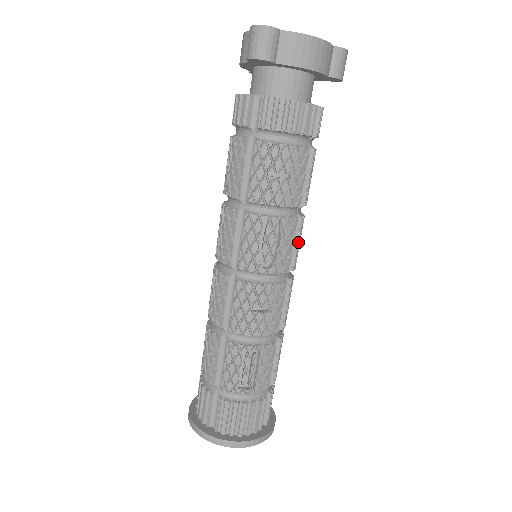
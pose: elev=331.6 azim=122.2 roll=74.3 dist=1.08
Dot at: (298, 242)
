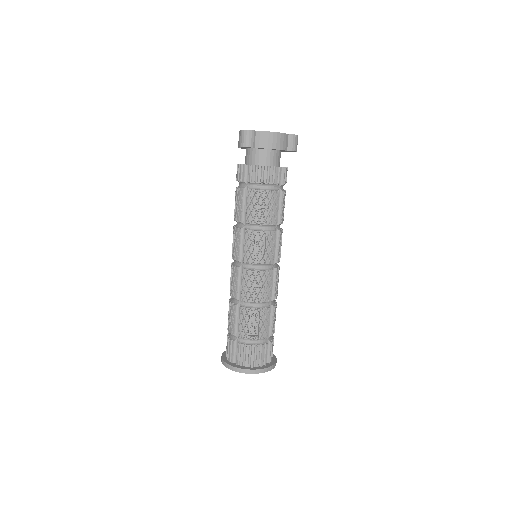
Dot at: (279, 245)
